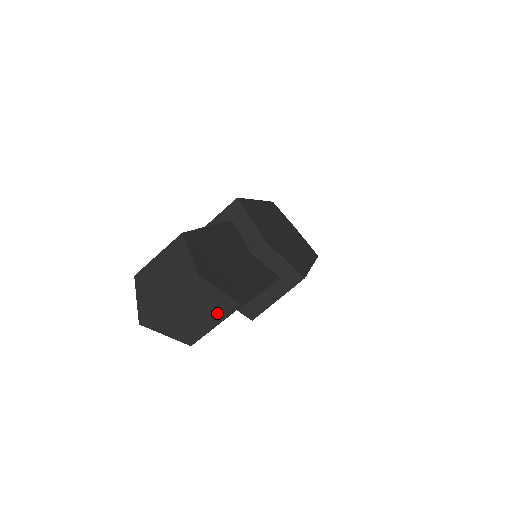
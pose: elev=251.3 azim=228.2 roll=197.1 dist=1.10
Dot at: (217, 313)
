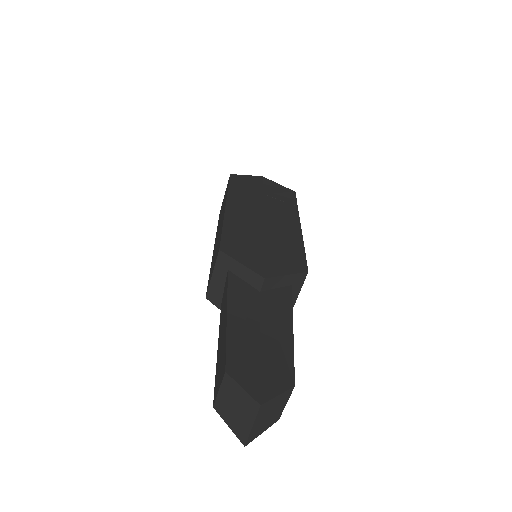
Dot at: (283, 401)
